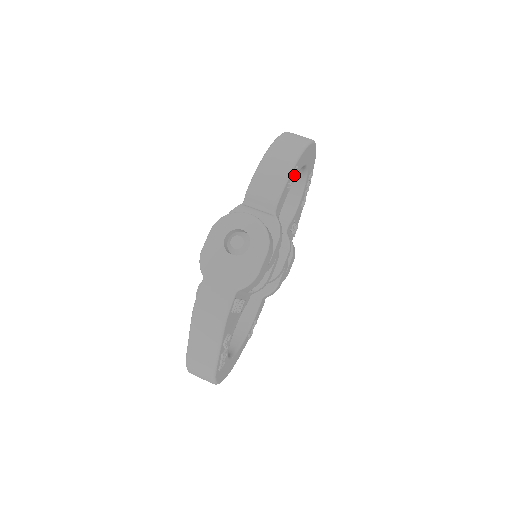
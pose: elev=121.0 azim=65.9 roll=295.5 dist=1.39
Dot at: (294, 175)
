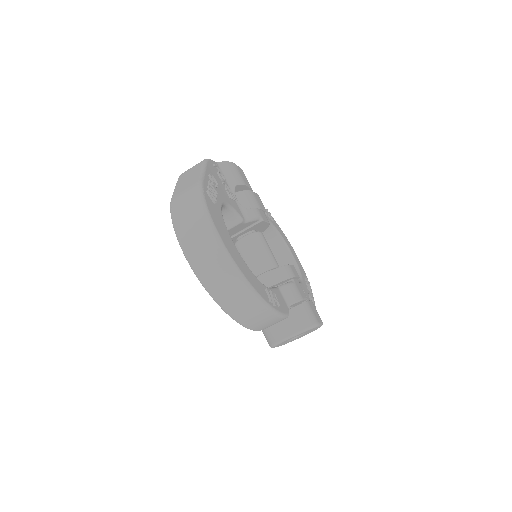
Dot at: (274, 301)
